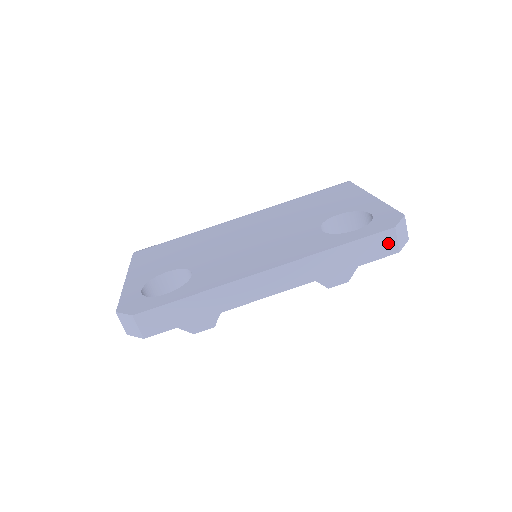
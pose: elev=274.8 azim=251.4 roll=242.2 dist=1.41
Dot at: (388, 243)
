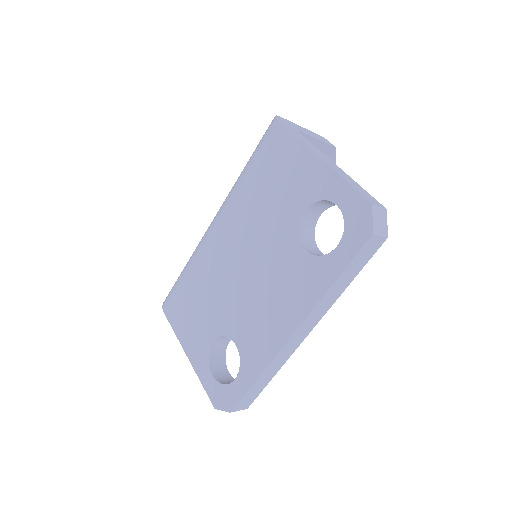
Dot at: (374, 244)
